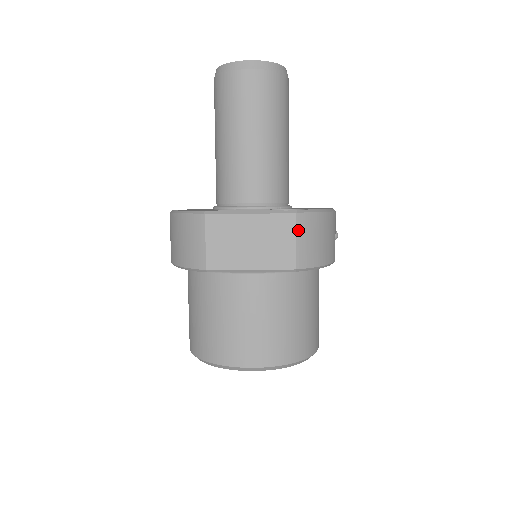
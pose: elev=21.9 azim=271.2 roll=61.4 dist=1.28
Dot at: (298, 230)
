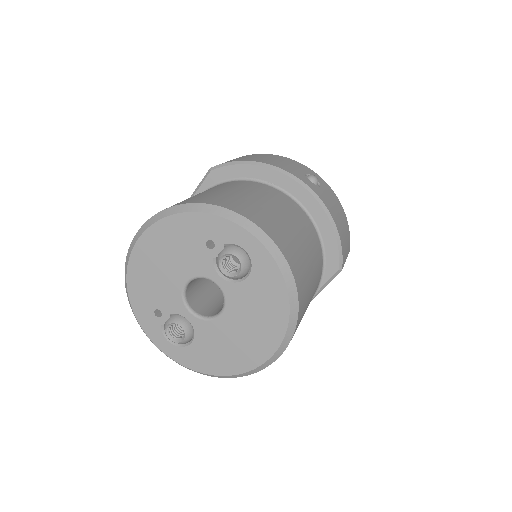
Dot at: occluded
